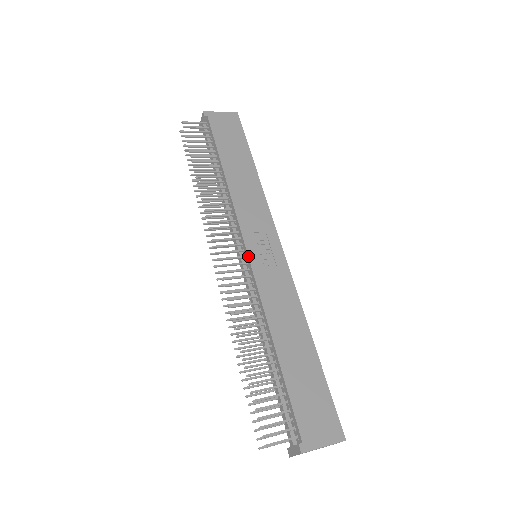
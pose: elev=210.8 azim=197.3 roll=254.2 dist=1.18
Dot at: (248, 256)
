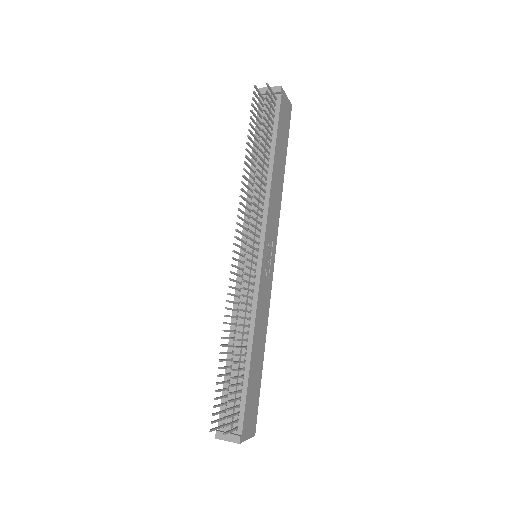
Dot at: (262, 260)
